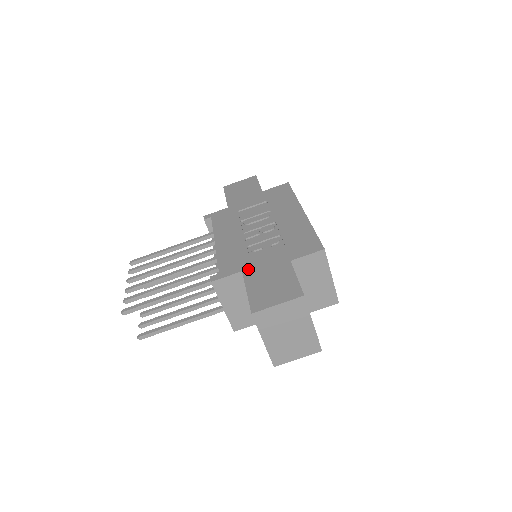
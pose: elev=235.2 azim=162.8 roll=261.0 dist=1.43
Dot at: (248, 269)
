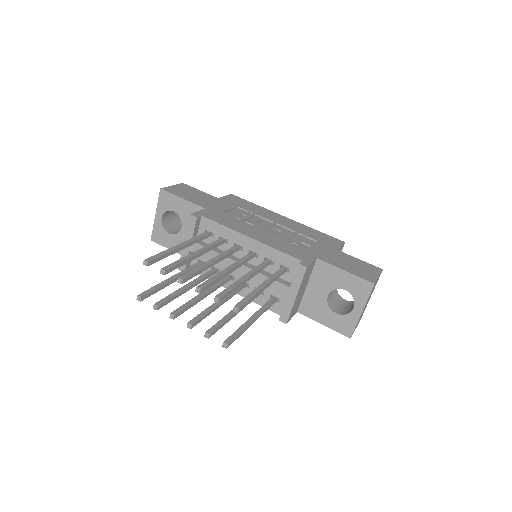
Dot at: (319, 256)
